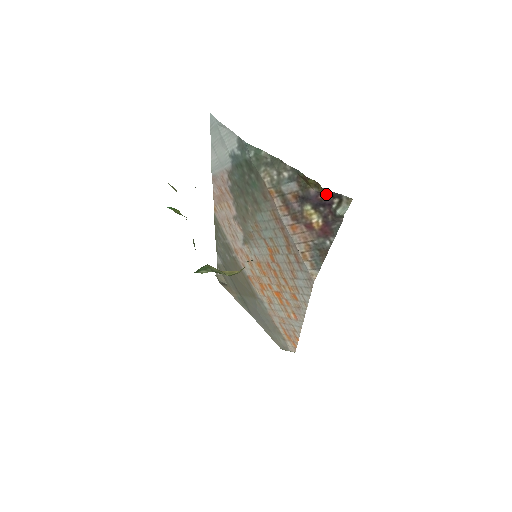
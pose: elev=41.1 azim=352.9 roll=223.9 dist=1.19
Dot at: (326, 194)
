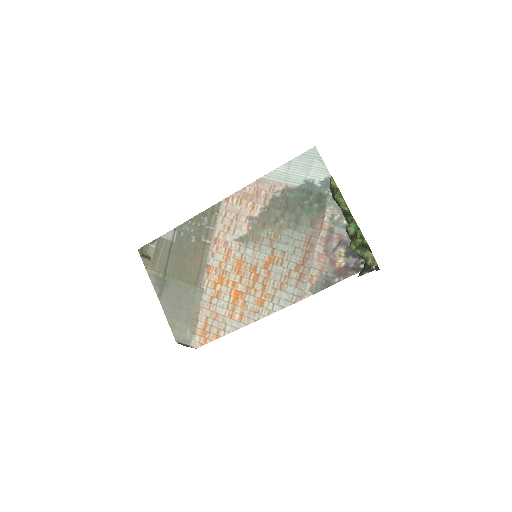
Dot at: occluded
